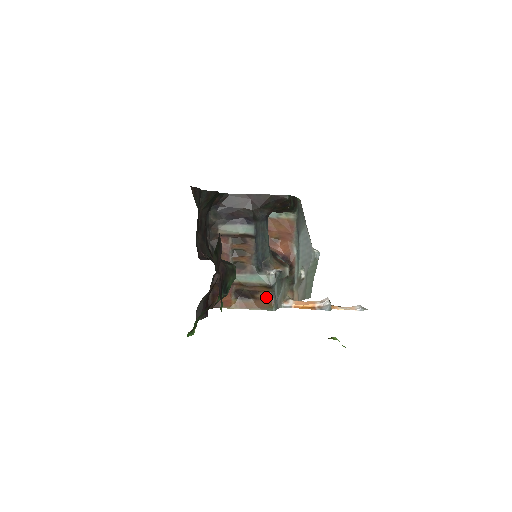
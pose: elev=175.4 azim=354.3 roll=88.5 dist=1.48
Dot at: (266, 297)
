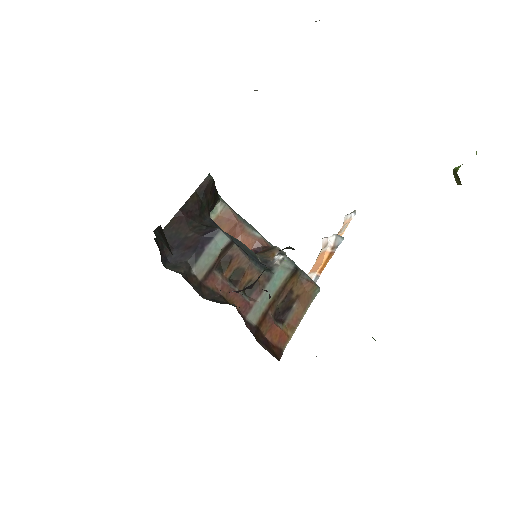
Dot at: (302, 286)
